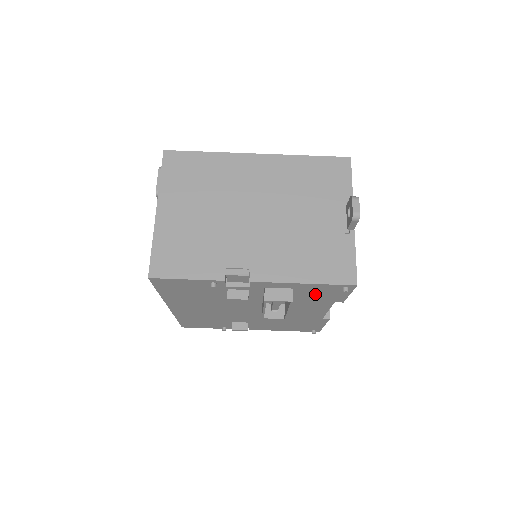
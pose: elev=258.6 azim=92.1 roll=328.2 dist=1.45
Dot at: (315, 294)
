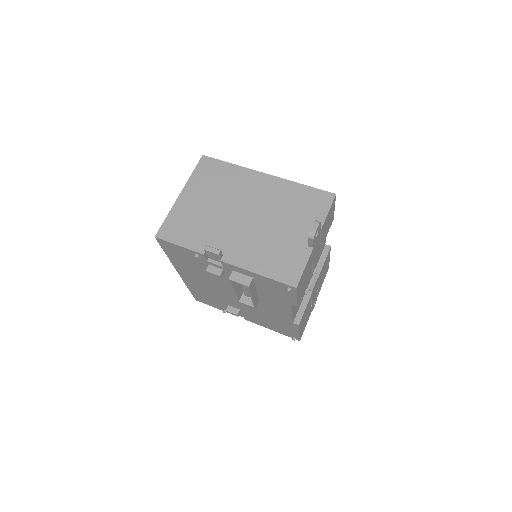
Dot at: (272, 289)
